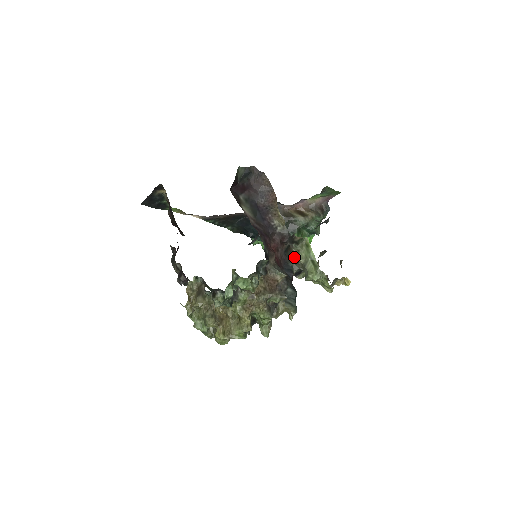
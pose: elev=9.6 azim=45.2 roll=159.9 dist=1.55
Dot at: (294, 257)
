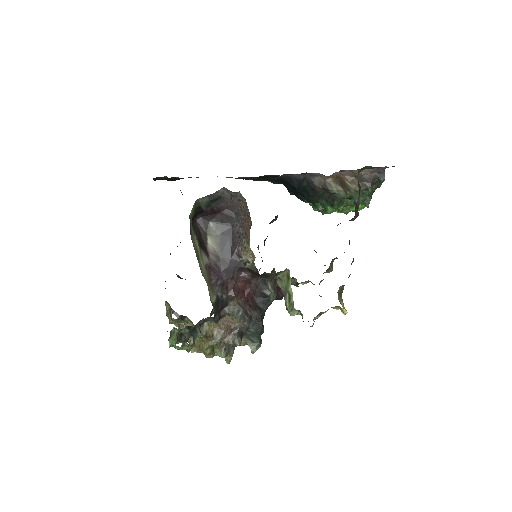
Dot at: occluded
